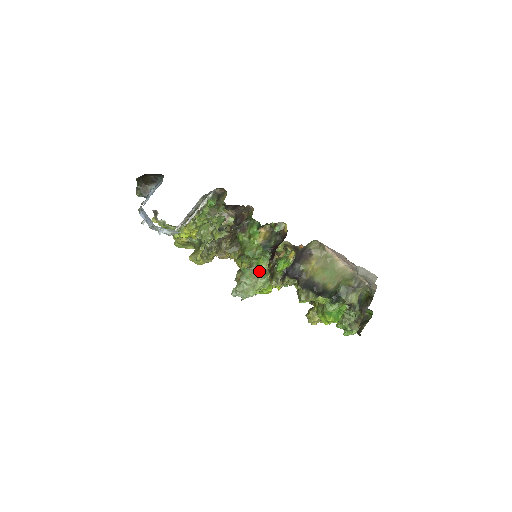
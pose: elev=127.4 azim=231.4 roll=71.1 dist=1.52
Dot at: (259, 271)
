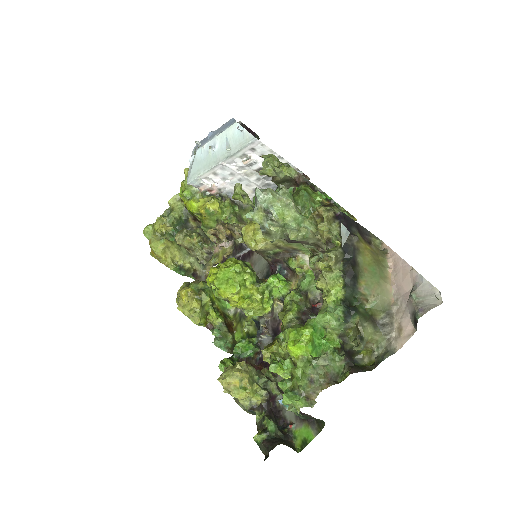
Dot at: (299, 211)
